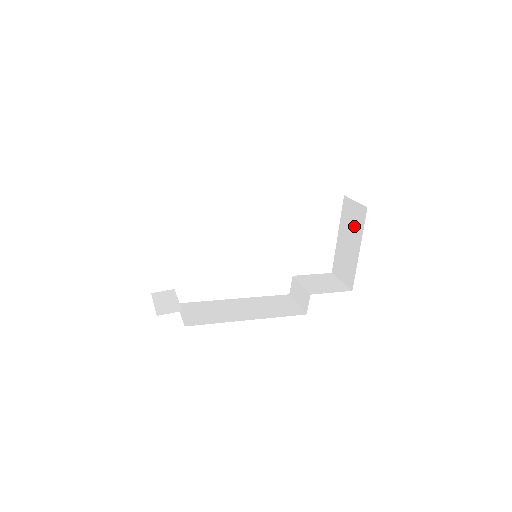
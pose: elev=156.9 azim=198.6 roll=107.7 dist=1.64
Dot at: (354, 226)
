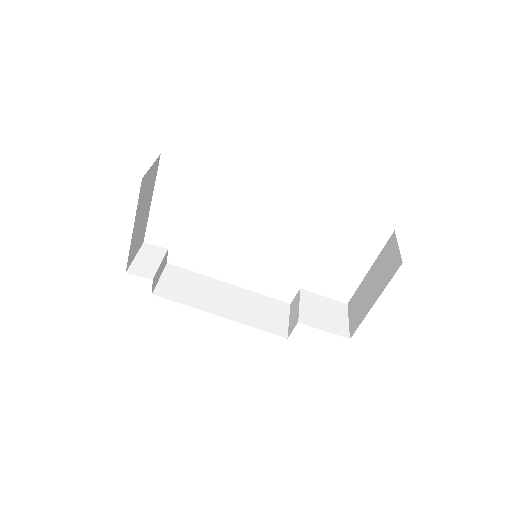
Dot at: (384, 273)
